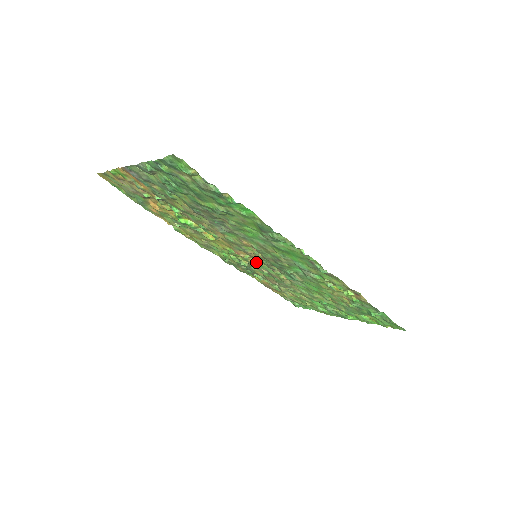
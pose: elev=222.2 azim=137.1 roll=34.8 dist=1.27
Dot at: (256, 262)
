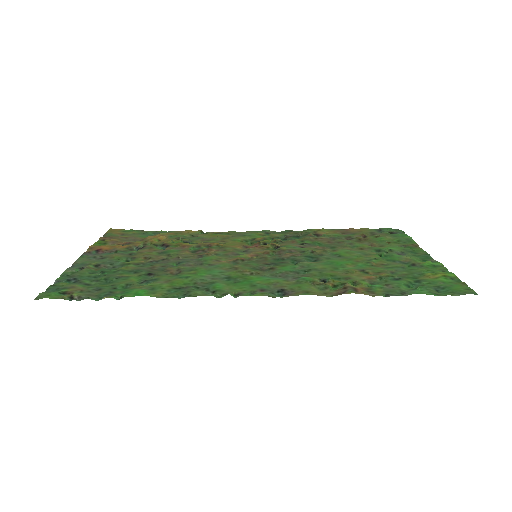
Dot at: (273, 249)
